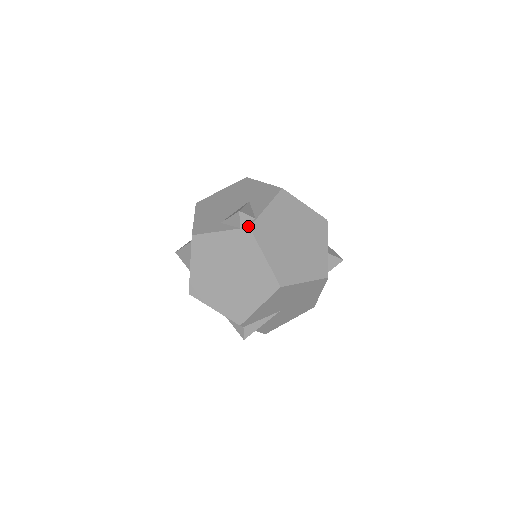
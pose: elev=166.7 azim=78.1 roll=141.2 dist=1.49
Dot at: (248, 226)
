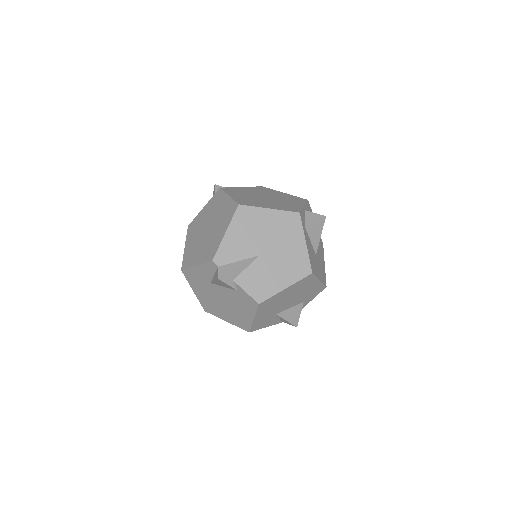
Dot at: (220, 189)
